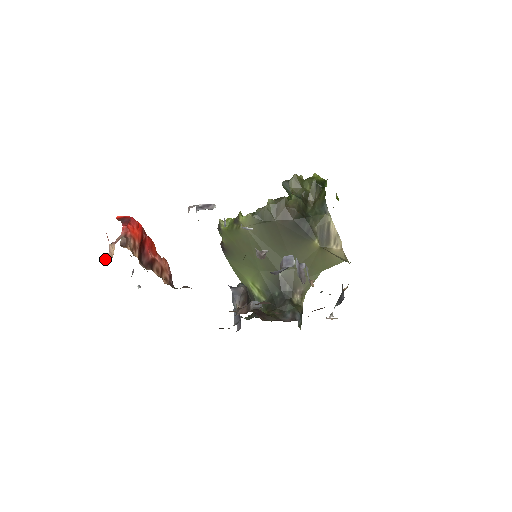
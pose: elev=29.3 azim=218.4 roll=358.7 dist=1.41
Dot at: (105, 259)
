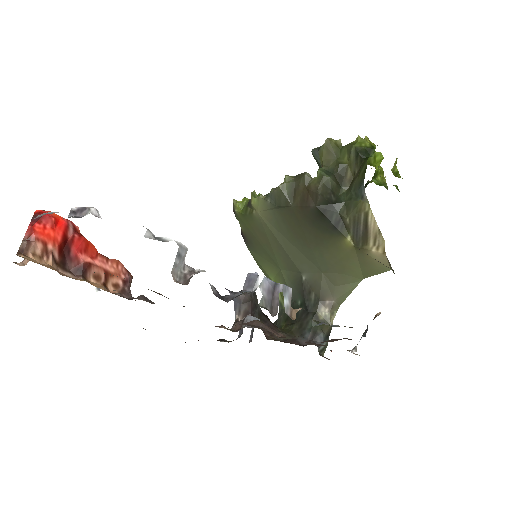
Dot at: (21, 264)
